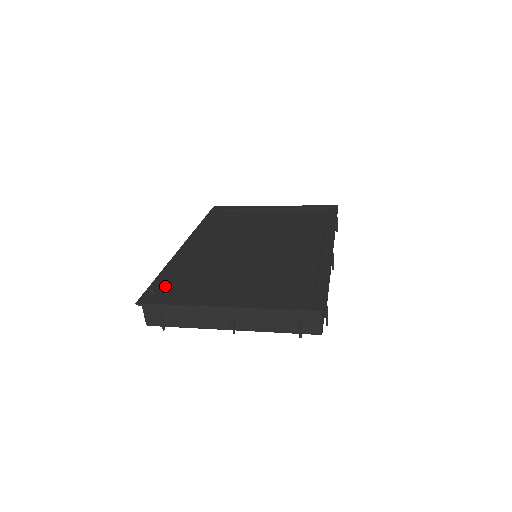
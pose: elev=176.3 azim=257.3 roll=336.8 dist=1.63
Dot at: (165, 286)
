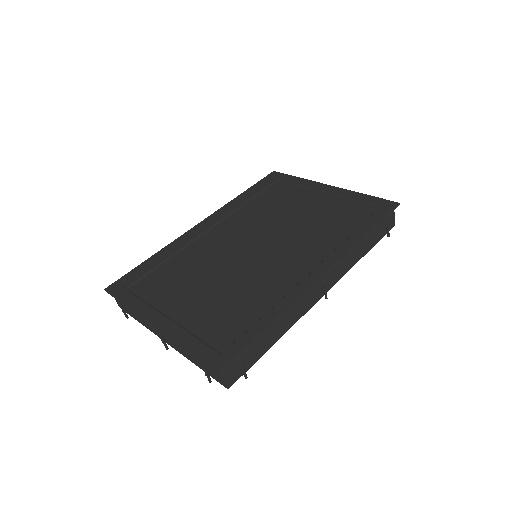
Dot at: (139, 276)
